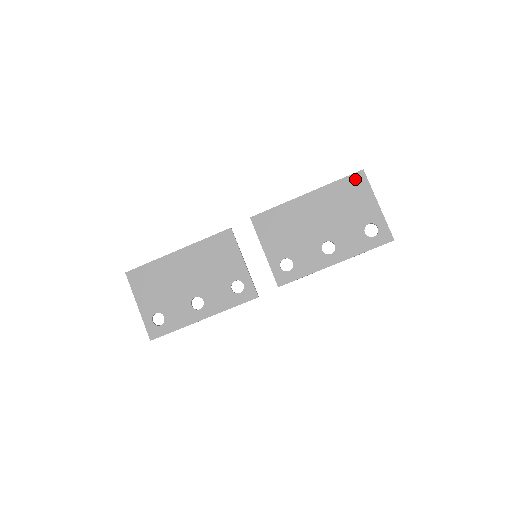
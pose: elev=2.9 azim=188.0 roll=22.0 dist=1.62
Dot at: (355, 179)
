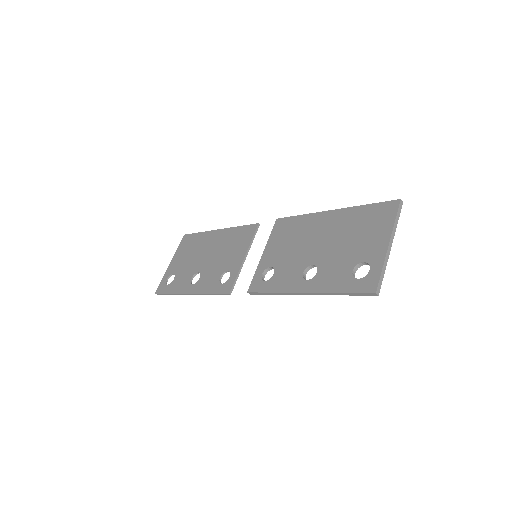
Dot at: (385, 207)
